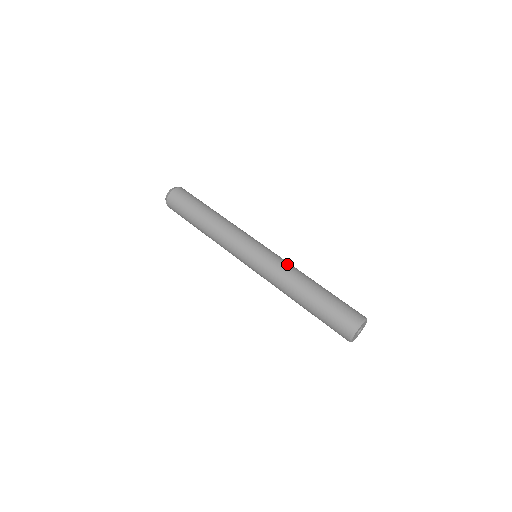
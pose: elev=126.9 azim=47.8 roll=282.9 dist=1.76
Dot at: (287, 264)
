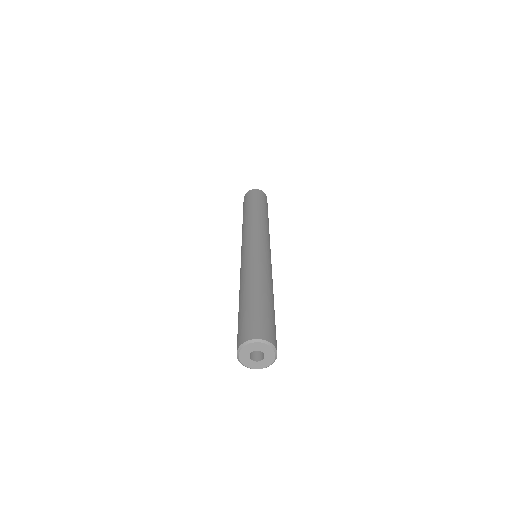
Dot at: (266, 267)
